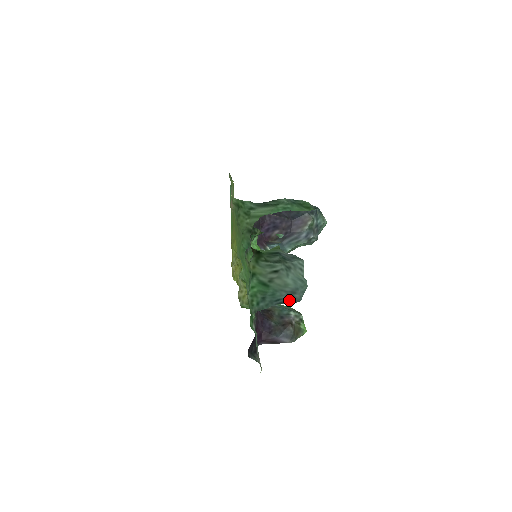
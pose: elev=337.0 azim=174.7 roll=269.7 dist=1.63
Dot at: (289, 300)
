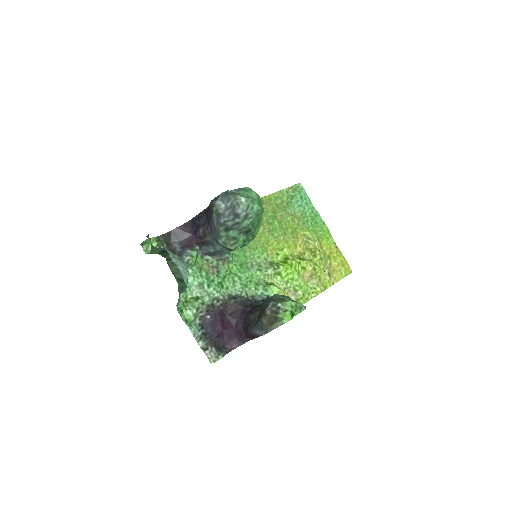
Dot at: occluded
